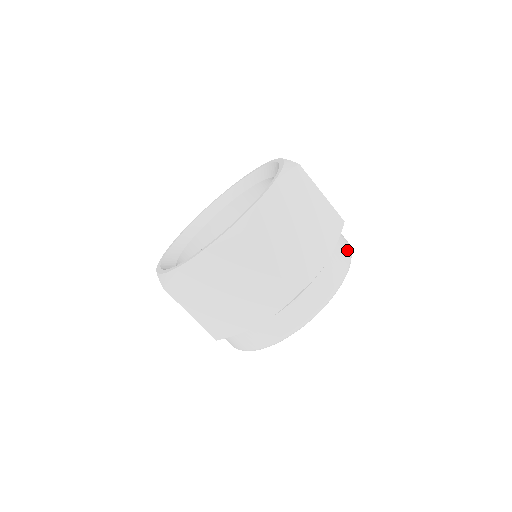
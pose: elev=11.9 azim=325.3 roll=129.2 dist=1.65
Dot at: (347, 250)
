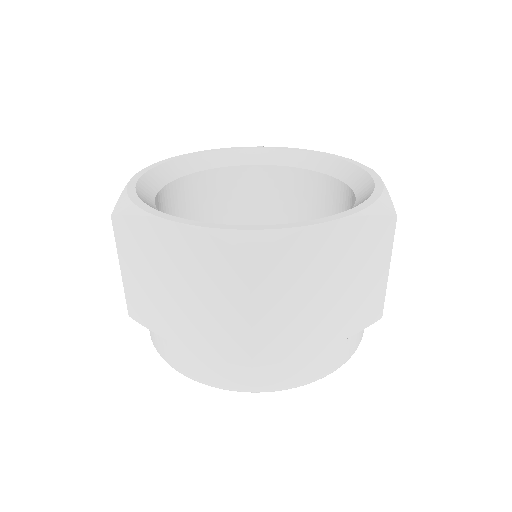
Dot at: occluded
